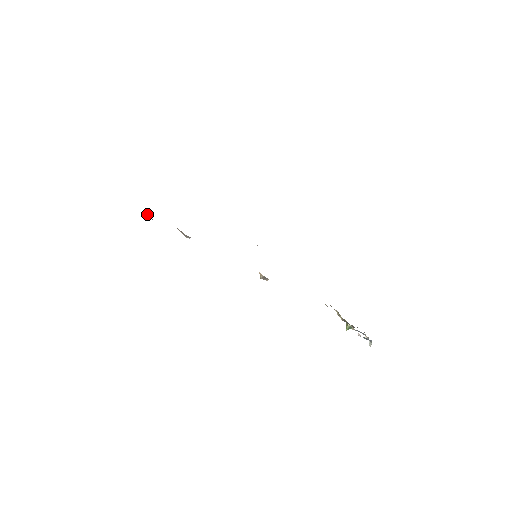
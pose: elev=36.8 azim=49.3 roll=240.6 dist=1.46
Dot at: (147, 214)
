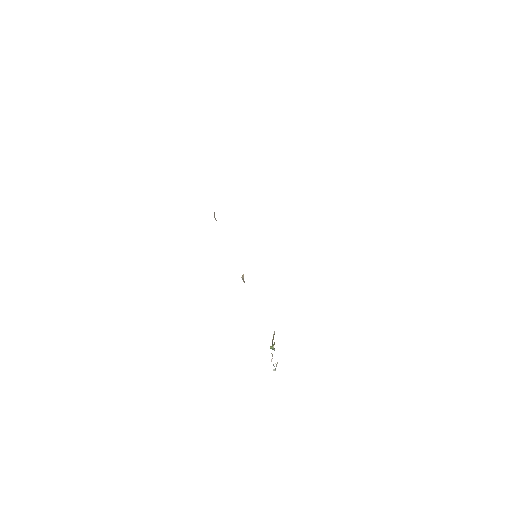
Dot at: occluded
